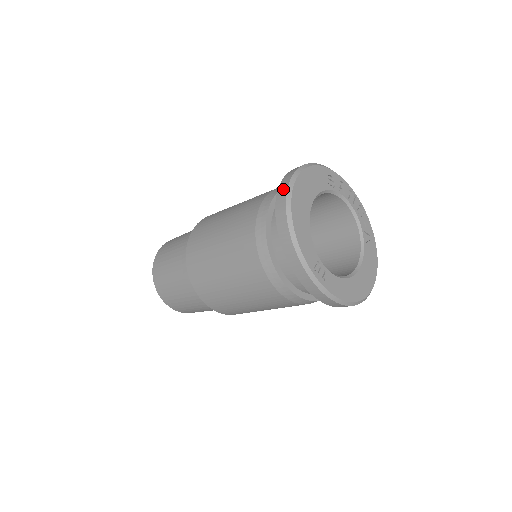
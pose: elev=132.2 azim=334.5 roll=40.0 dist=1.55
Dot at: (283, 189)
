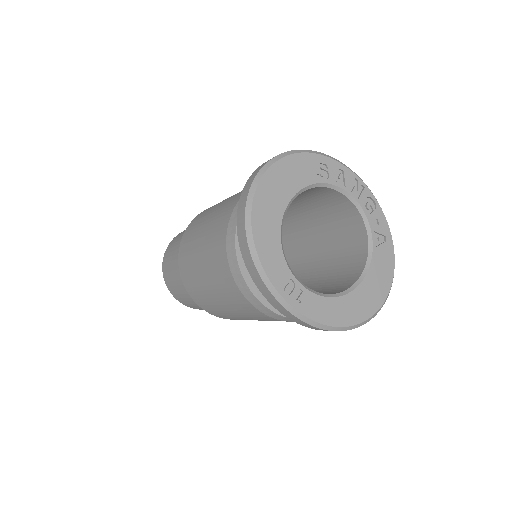
Dot at: (246, 189)
